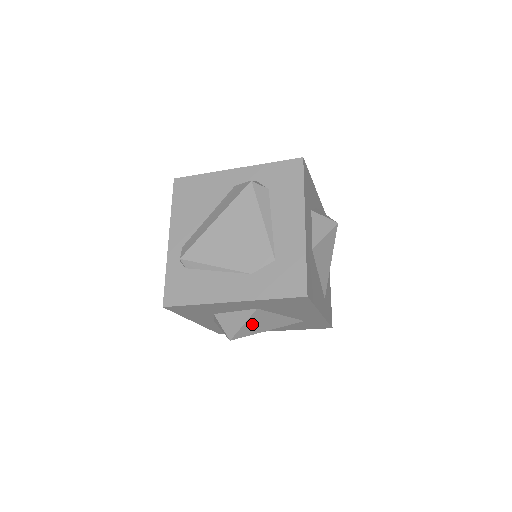
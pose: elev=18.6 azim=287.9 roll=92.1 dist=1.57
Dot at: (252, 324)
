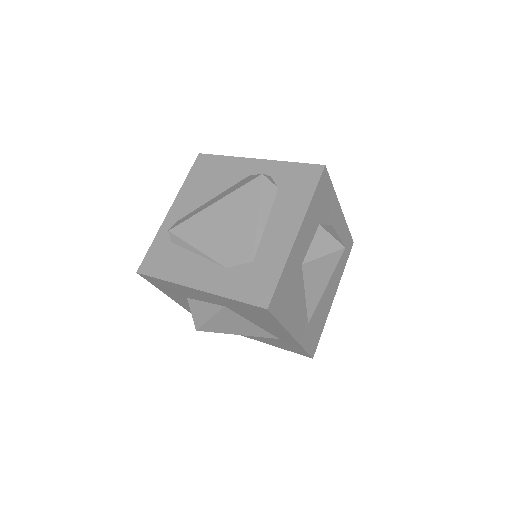
Dot at: (220, 321)
